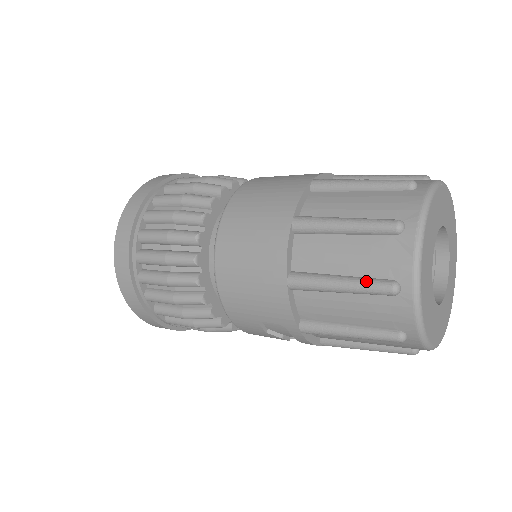
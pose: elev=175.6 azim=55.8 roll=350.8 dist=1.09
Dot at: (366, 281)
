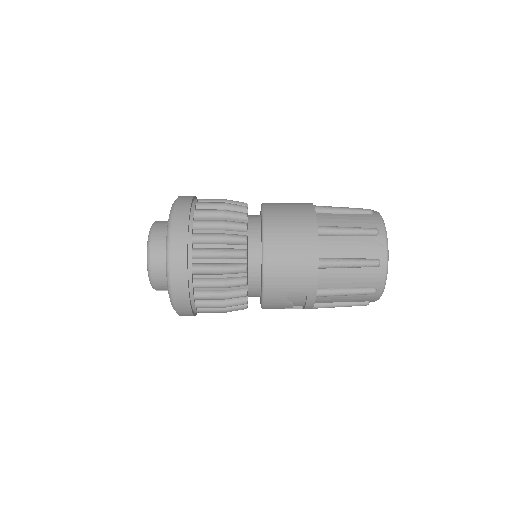
Dot at: (364, 260)
